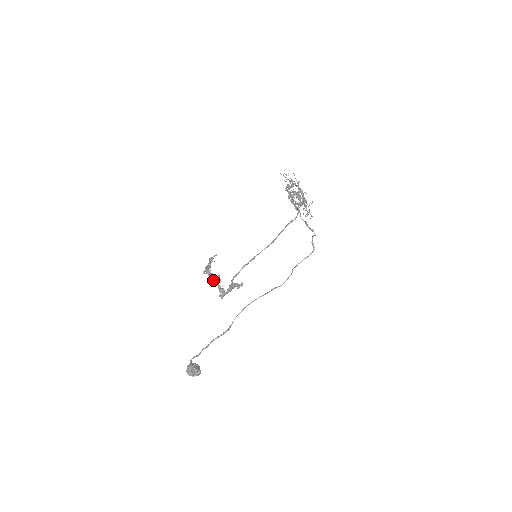
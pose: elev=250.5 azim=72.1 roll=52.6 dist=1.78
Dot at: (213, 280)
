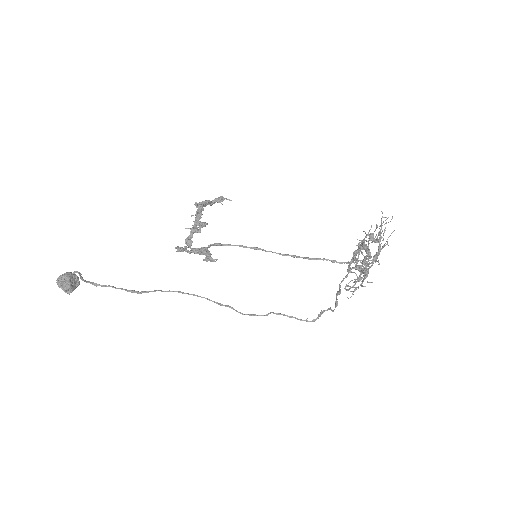
Dot at: (195, 222)
